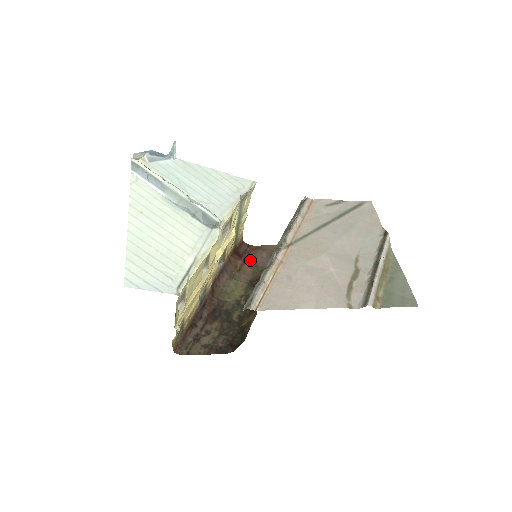
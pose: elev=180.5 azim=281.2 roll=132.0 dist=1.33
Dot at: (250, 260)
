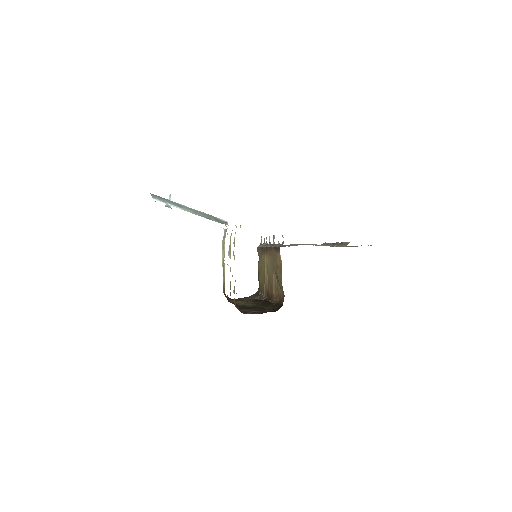
Dot at: (239, 300)
